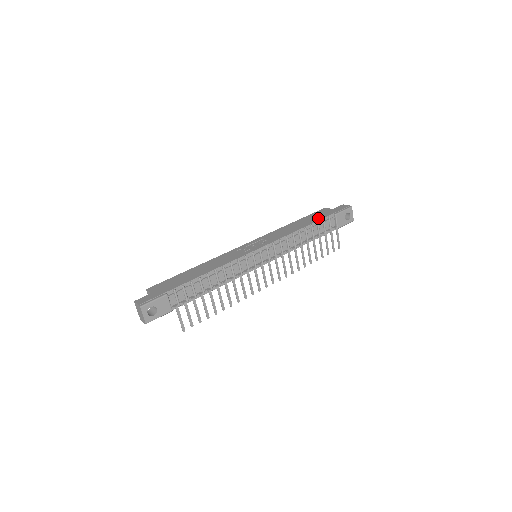
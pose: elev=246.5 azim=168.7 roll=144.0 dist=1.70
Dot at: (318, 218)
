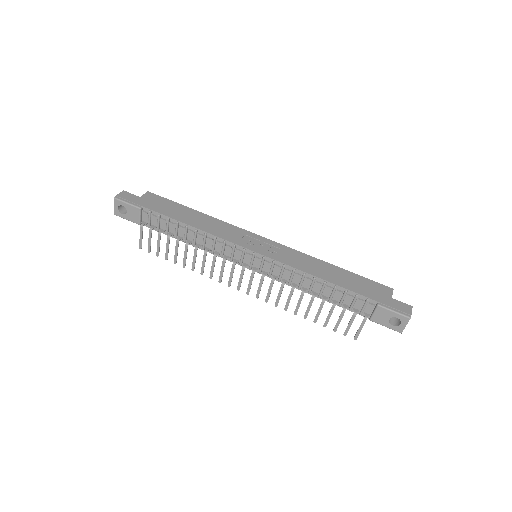
Dot at: (356, 288)
